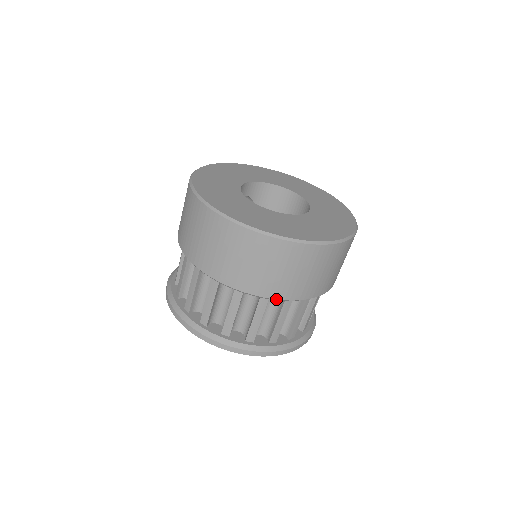
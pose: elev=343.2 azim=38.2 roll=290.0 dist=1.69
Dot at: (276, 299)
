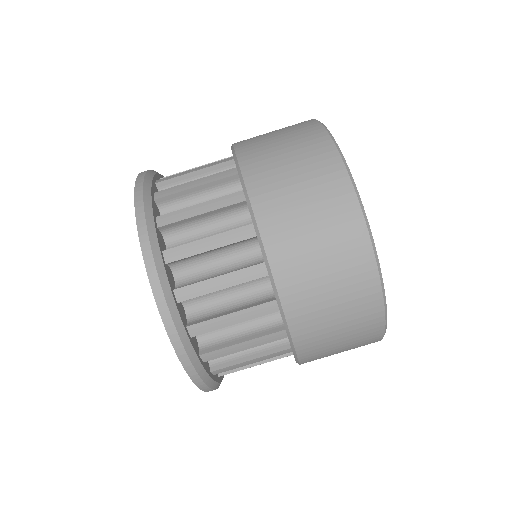
Dot at: (295, 349)
